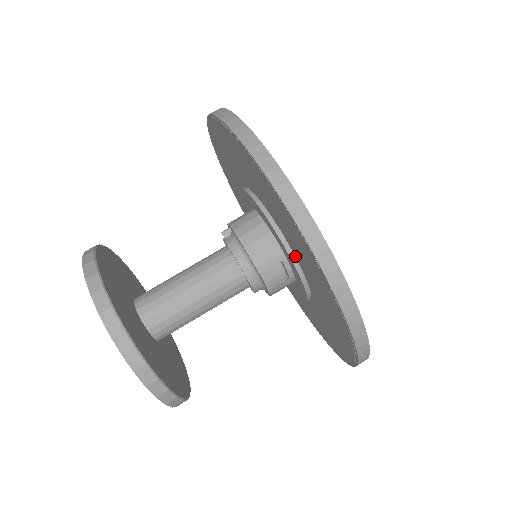
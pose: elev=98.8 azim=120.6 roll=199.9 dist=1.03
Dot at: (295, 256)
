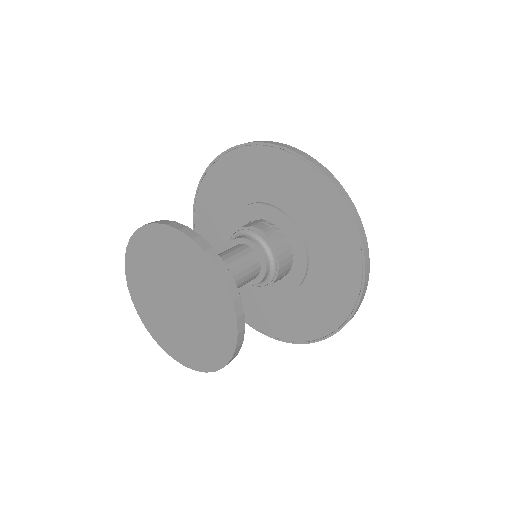
Dot at: (262, 202)
